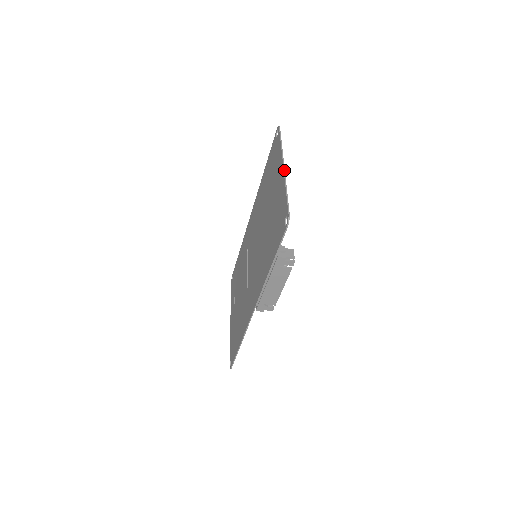
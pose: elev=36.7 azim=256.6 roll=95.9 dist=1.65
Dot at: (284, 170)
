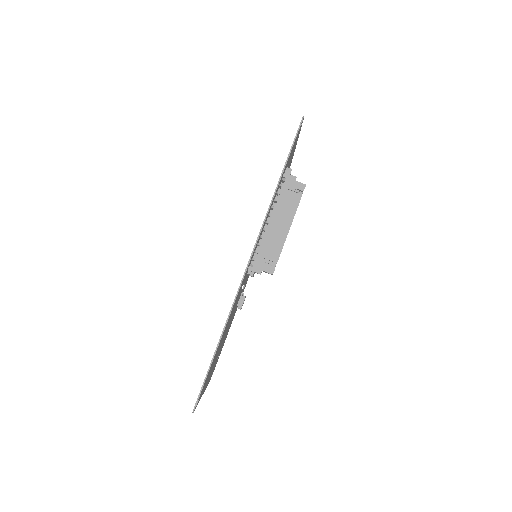
Dot at: occluded
